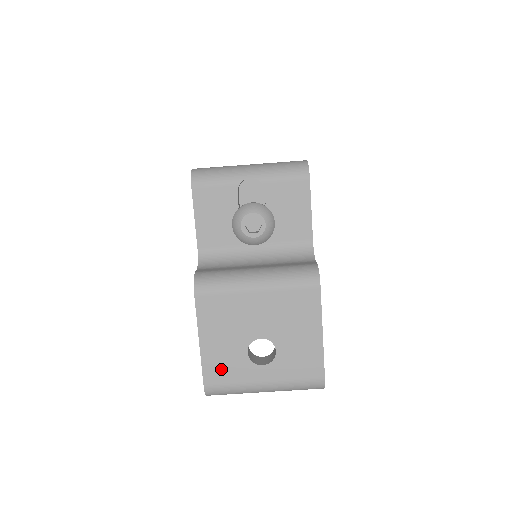
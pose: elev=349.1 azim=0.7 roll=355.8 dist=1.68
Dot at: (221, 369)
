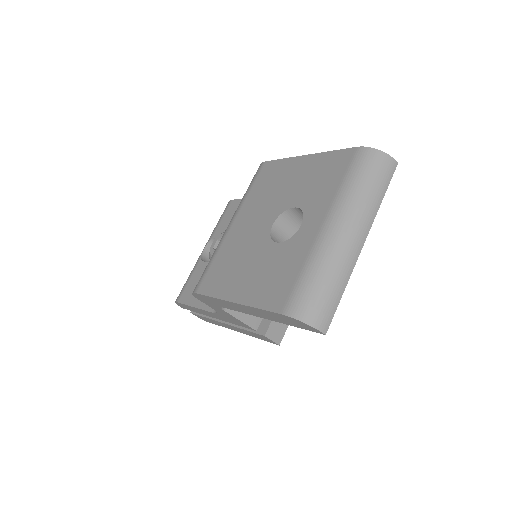
Dot at: (276, 282)
